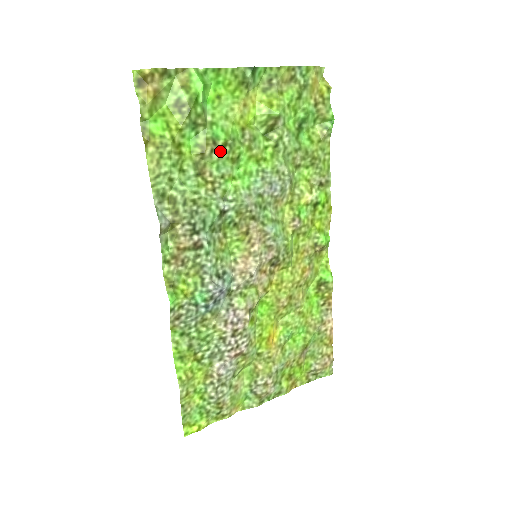
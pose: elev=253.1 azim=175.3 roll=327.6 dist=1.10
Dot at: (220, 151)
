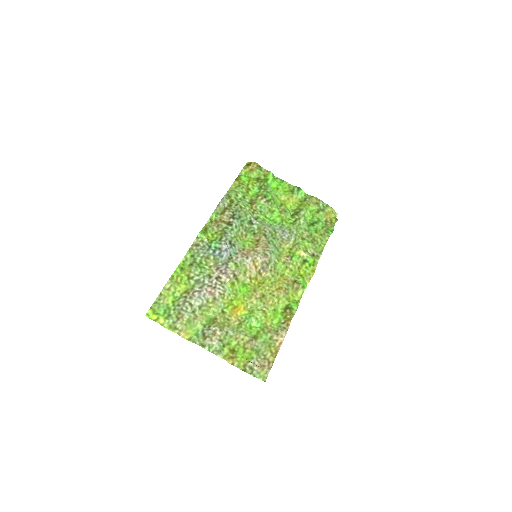
Dot at: (266, 202)
